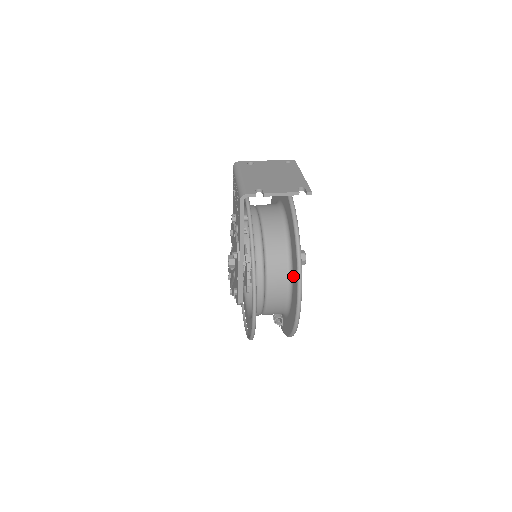
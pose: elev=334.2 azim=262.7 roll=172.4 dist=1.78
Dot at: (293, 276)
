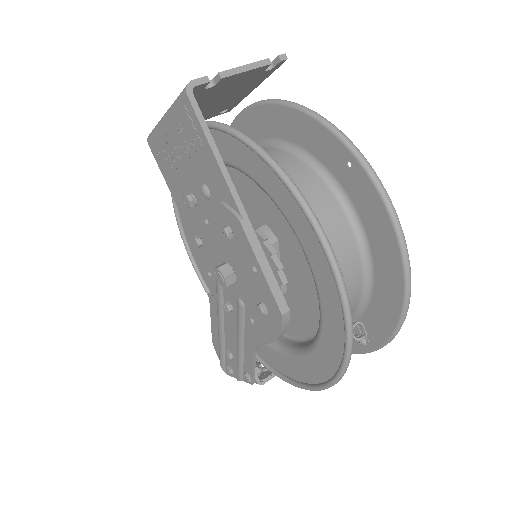
Dot at: (343, 184)
